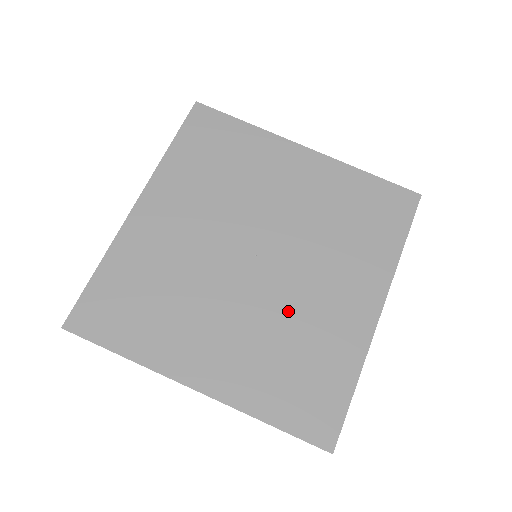
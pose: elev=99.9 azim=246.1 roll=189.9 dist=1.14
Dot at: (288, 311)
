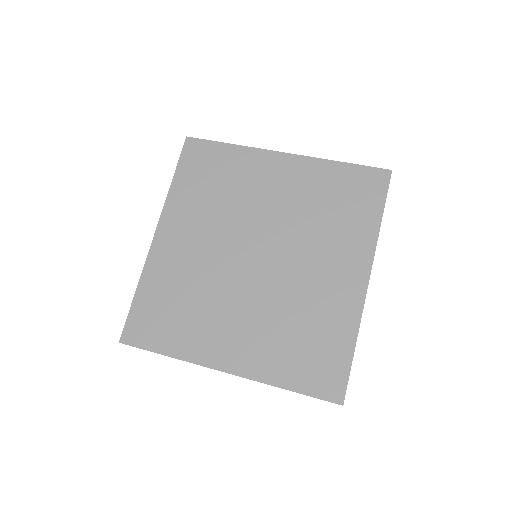
Dot at: (289, 296)
